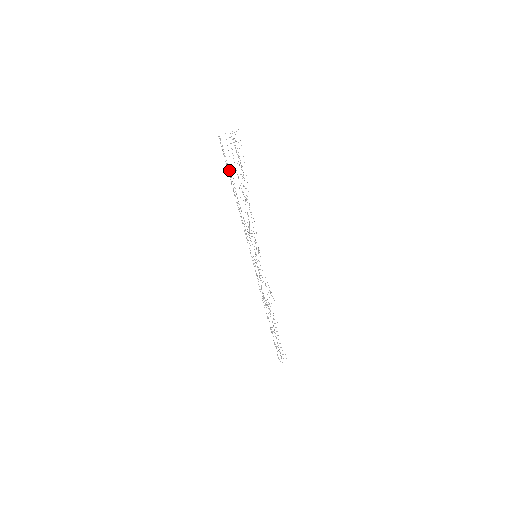
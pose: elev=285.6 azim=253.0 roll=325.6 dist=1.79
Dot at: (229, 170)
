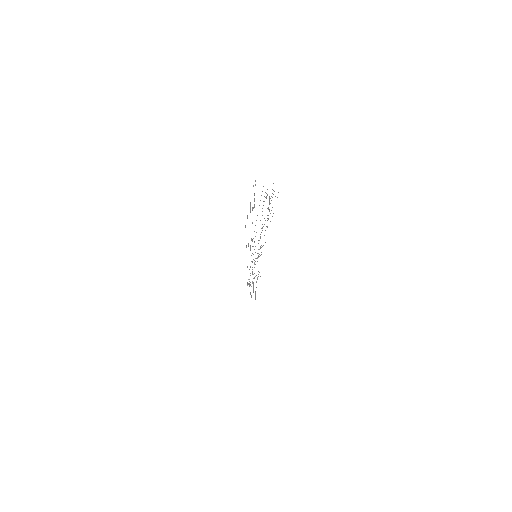
Dot at: occluded
